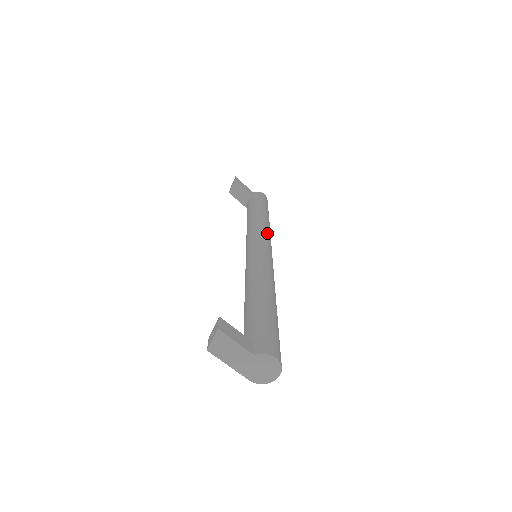
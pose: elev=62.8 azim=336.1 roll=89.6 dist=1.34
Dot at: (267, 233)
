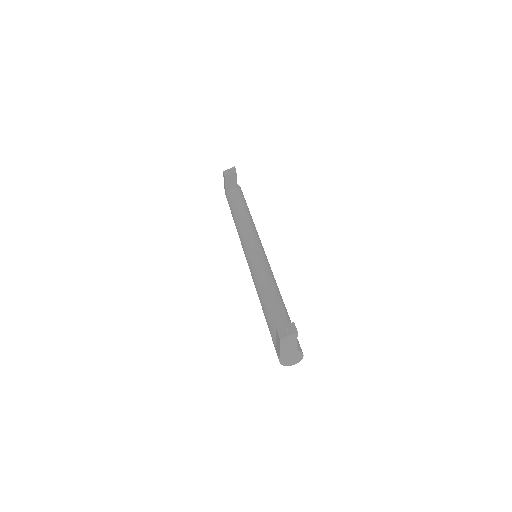
Dot at: occluded
